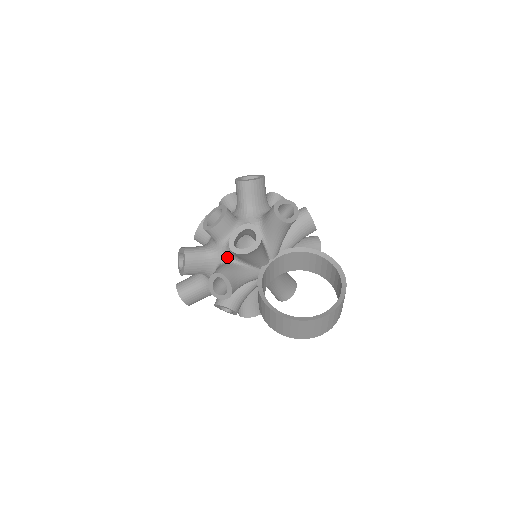
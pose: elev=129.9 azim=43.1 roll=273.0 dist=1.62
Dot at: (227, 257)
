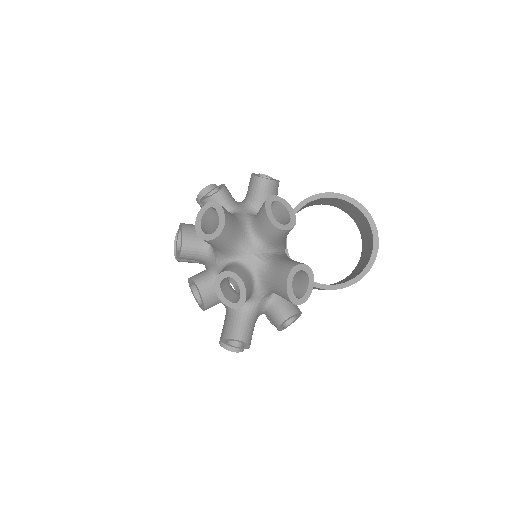
Dot at: (267, 298)
